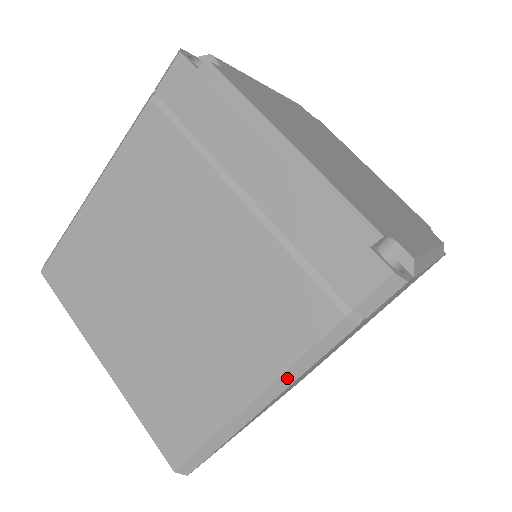
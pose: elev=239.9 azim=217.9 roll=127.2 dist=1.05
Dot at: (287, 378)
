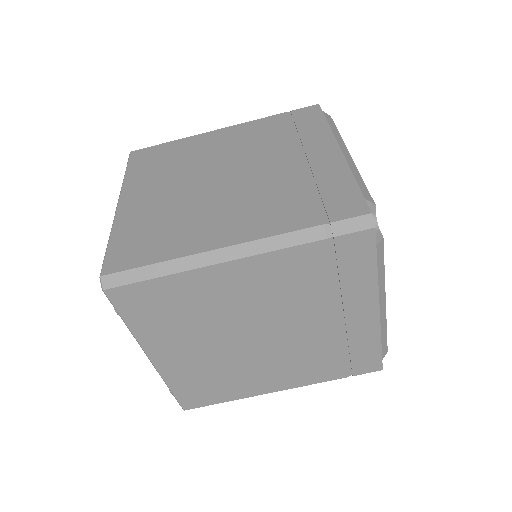
Dot at: (294, 387)
